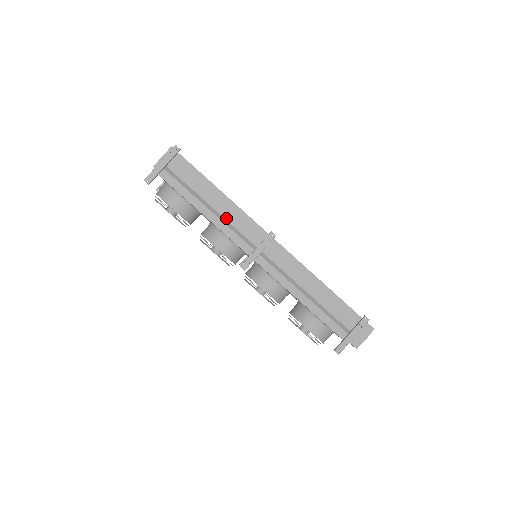
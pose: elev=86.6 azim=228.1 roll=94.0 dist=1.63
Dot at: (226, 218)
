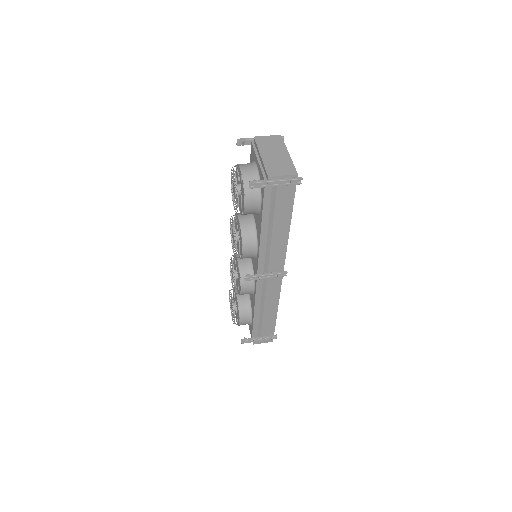
Dot at: (272, 245)
